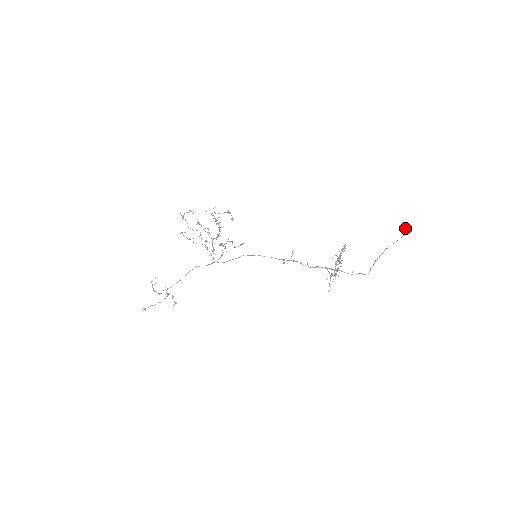
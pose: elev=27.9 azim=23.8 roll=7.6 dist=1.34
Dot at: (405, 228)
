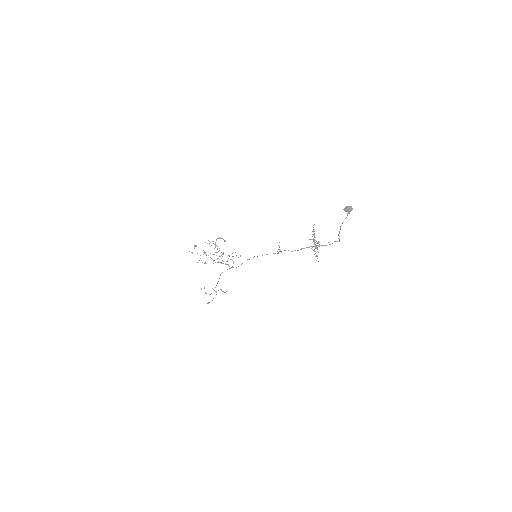
Dot at: (346, 209)
